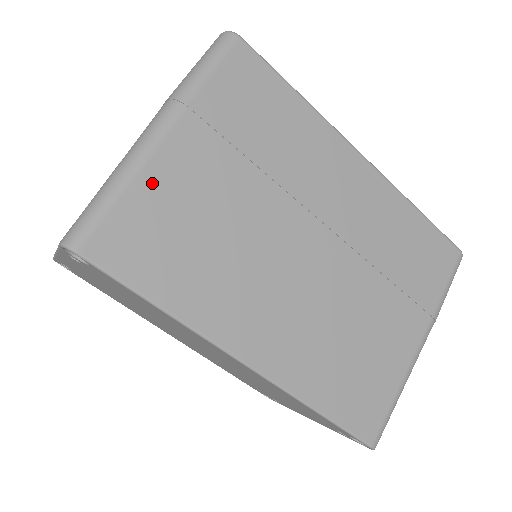
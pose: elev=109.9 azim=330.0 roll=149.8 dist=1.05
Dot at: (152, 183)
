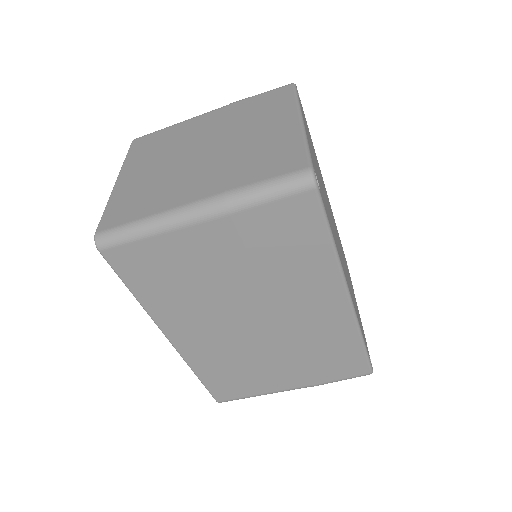
Dot at: (171, 242)
